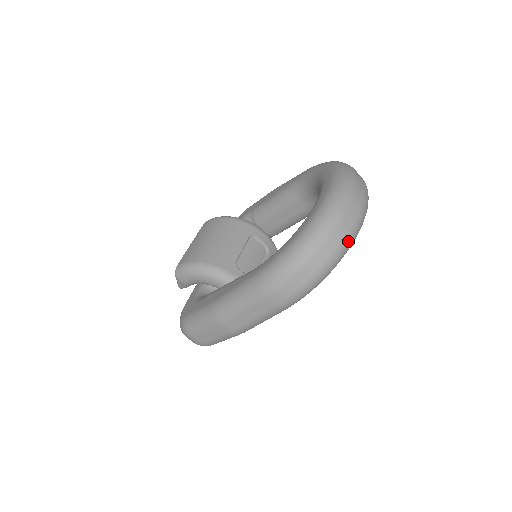
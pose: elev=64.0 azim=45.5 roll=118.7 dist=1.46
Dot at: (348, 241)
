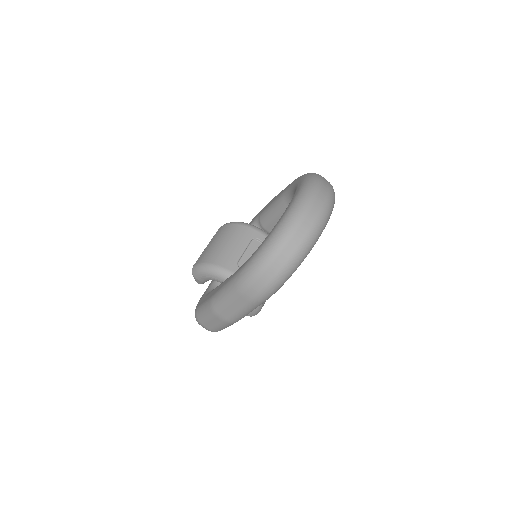
Dot at: (305, 246)
